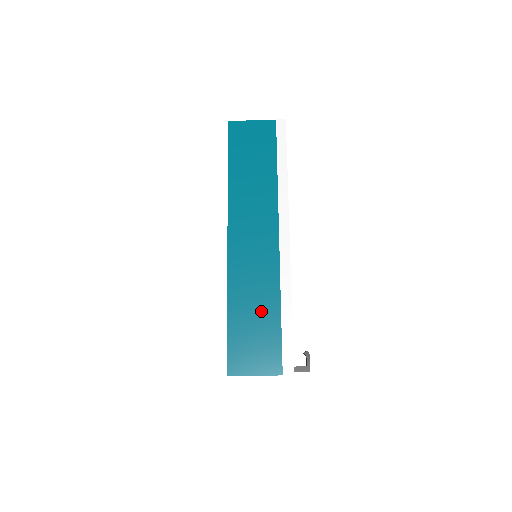
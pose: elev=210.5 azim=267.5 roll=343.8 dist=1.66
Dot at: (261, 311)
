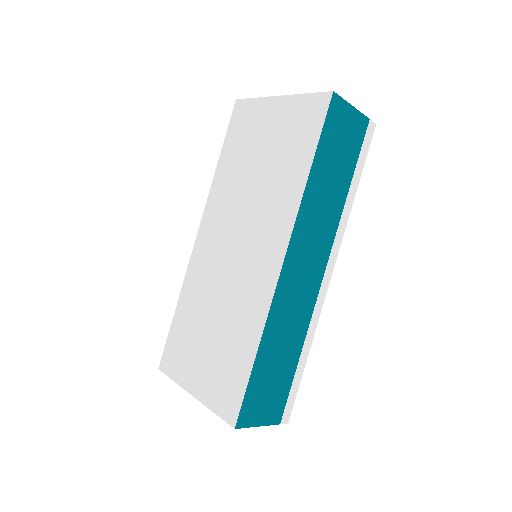
Dot at: (285, 355)
